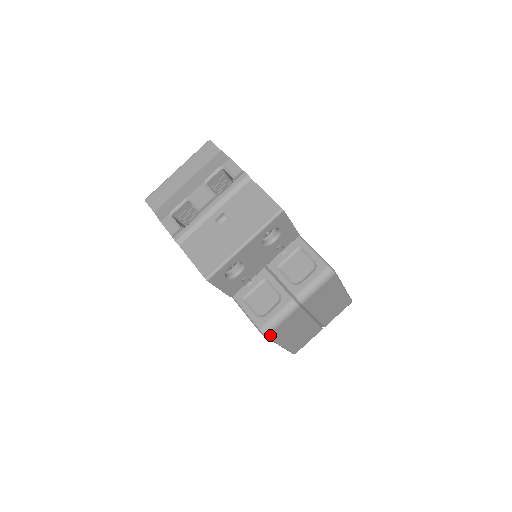
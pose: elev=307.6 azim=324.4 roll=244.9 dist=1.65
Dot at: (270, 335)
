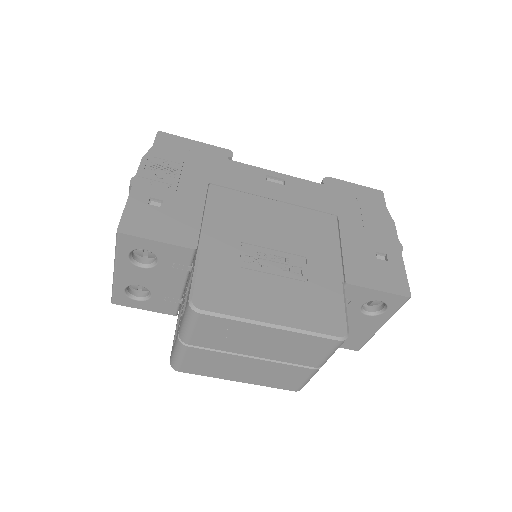
Dot at: (183, 370)
